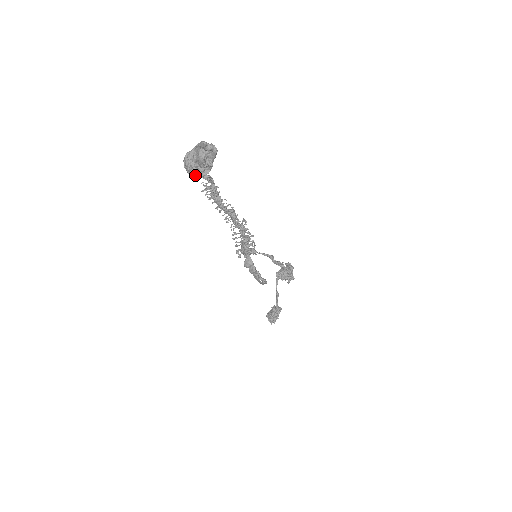
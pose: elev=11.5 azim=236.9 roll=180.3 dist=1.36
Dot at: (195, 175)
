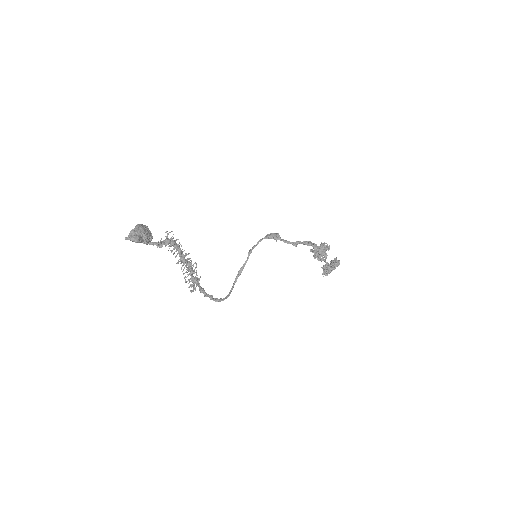
Dot at: occluded
